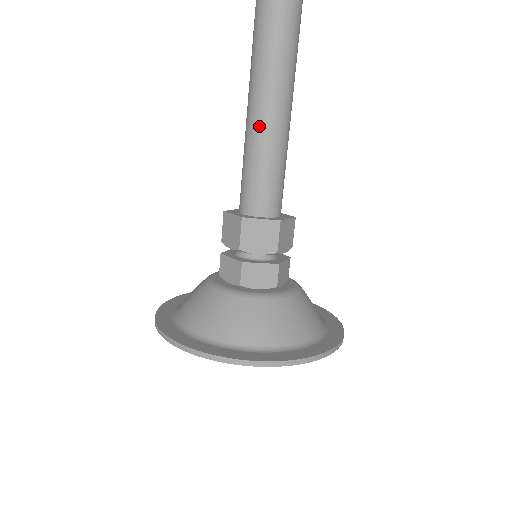
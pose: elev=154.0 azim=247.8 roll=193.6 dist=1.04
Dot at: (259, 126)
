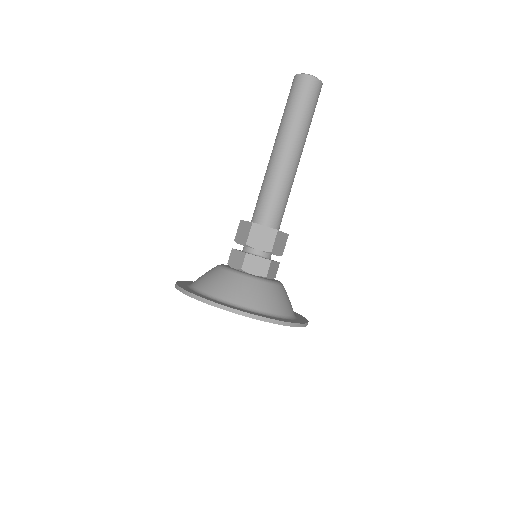
Dot at: (276, 167)
